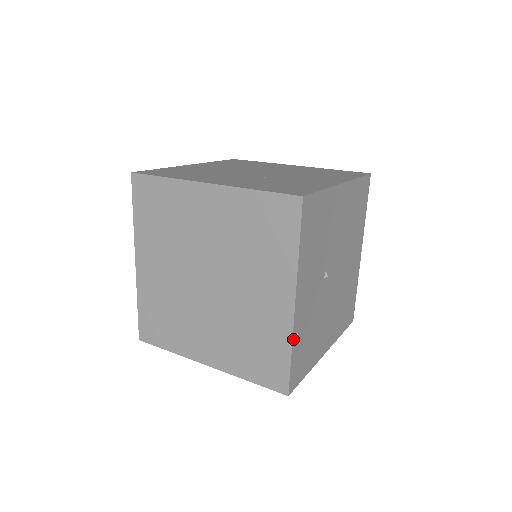
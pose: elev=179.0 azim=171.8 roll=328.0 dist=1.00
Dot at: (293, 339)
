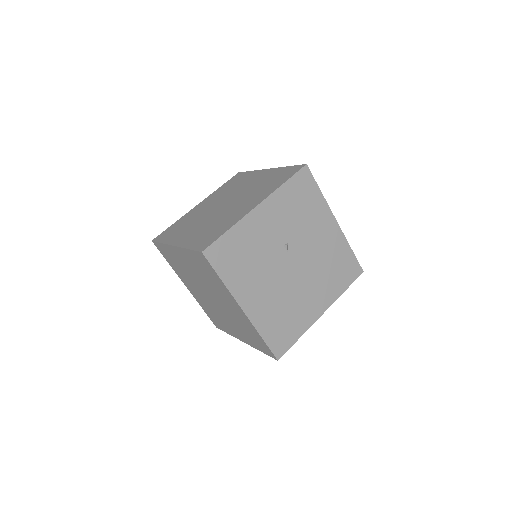
Dot at: (238, 223)
